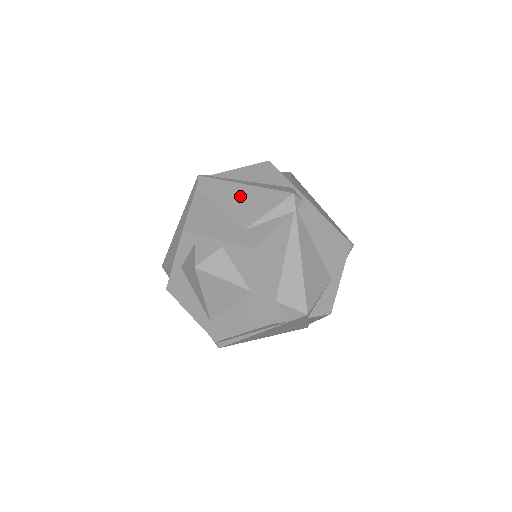
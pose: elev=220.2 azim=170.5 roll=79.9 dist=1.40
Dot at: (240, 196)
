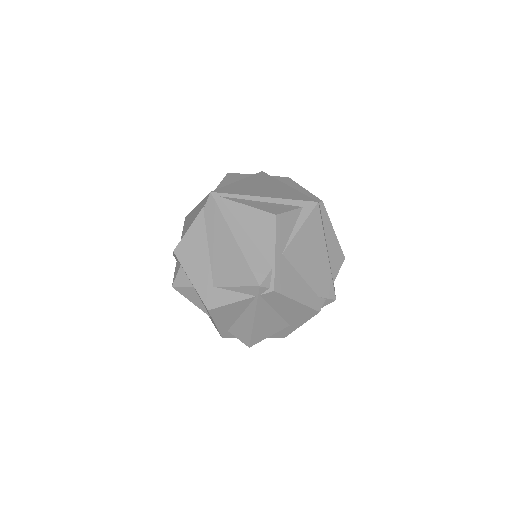
Dot at: (226, 249)
